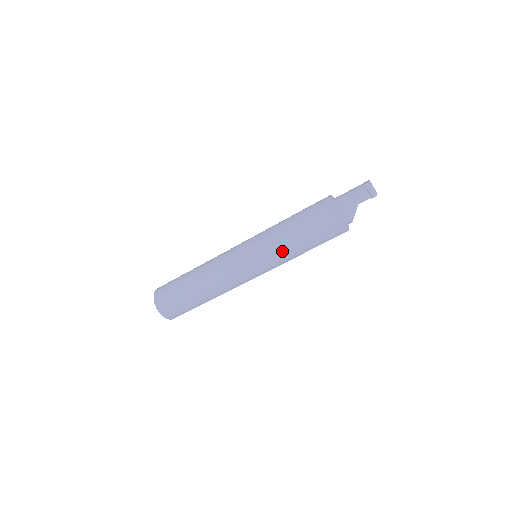
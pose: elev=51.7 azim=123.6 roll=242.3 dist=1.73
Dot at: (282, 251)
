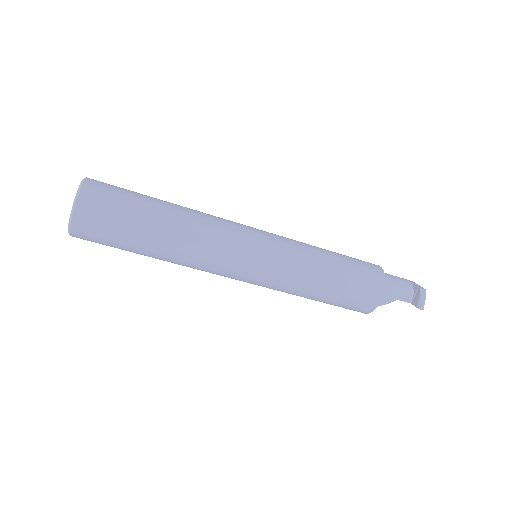
Dot at: (302, 284)
